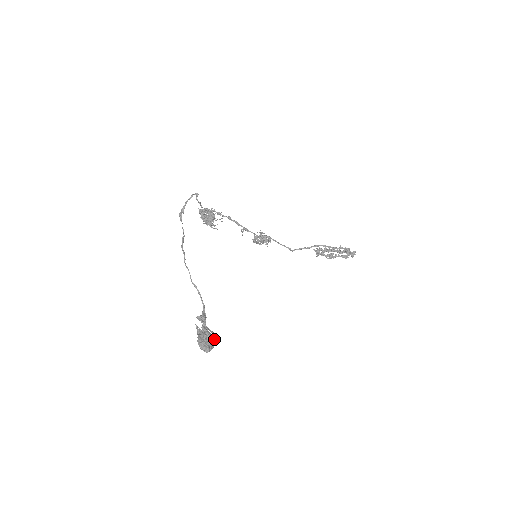
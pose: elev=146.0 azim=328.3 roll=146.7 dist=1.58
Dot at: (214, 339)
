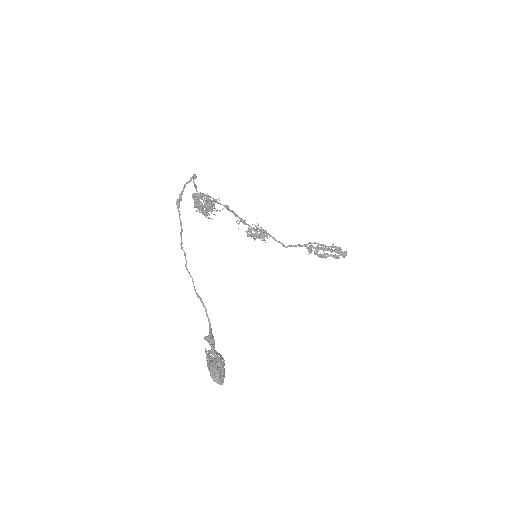
Dot at: (224, 365)
